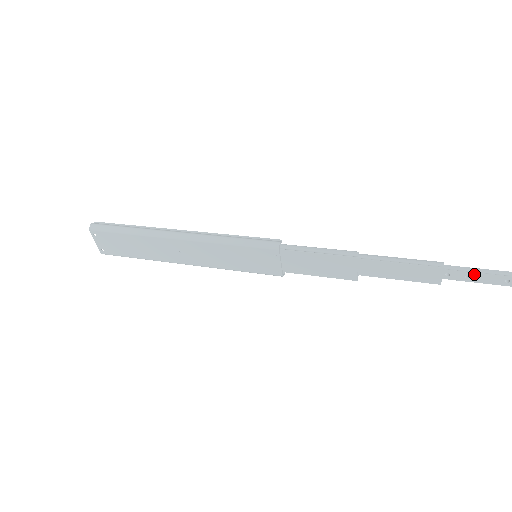
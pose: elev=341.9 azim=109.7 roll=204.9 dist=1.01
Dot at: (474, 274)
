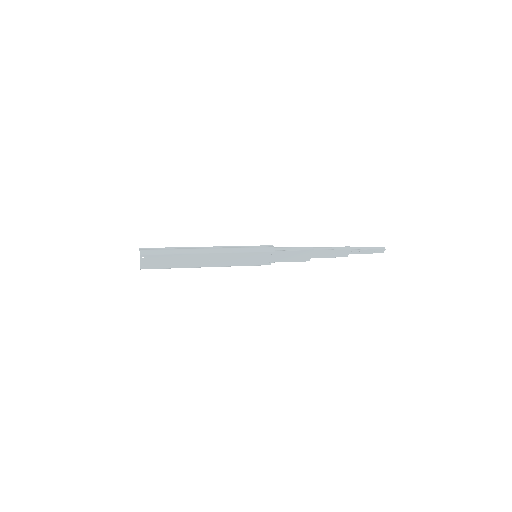
Dot at: (362, 250)
